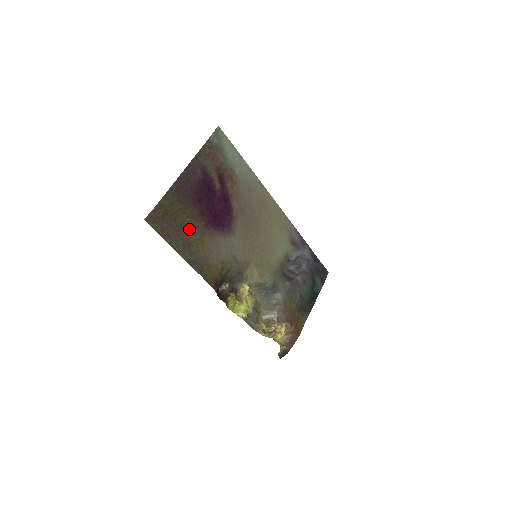
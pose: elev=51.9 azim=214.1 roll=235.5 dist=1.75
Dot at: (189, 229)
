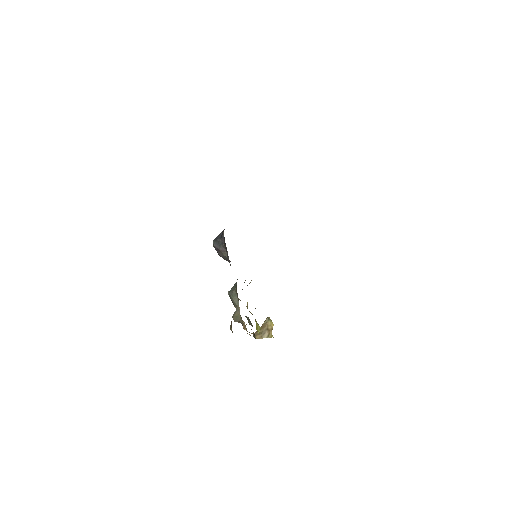
Dot at: occluded
